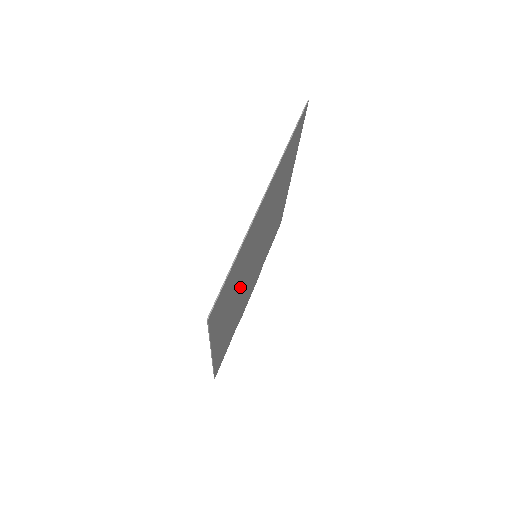
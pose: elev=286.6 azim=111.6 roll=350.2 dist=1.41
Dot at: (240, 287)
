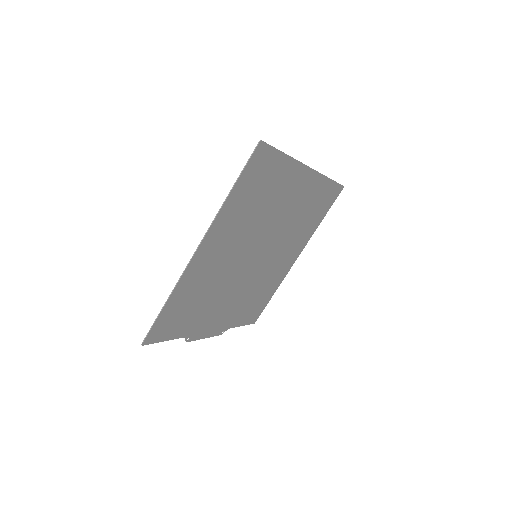
Dot at: (243, 241)
